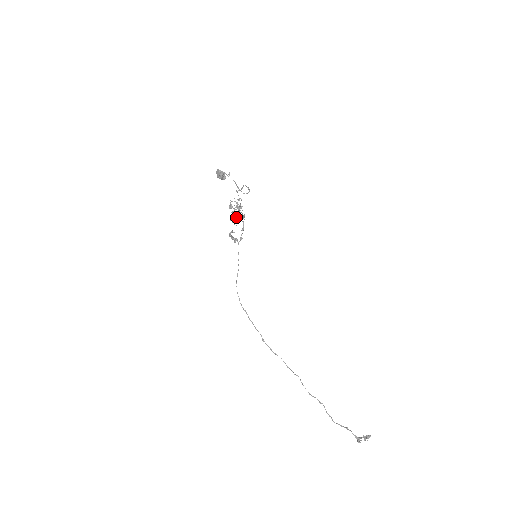
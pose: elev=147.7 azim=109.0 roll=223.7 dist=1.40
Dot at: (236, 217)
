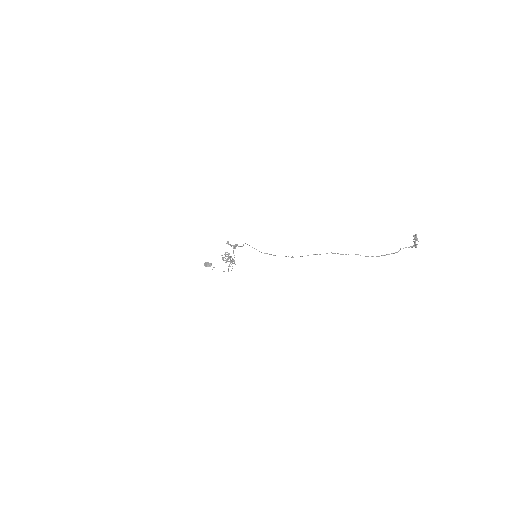
Dot at: (230, 261)
